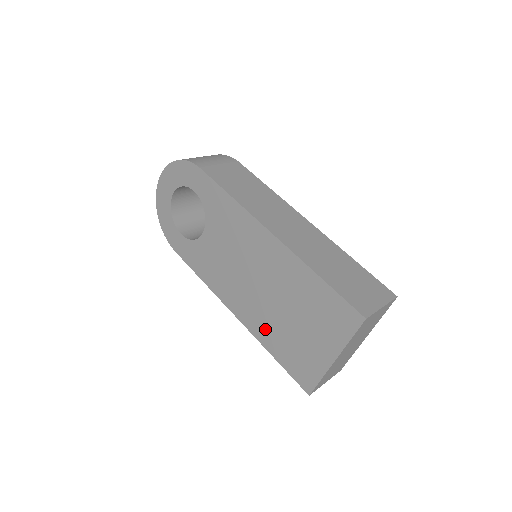
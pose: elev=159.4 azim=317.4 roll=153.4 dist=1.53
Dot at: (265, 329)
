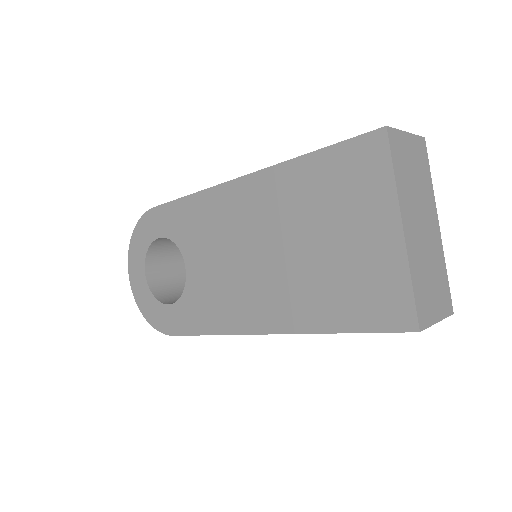
Dot at: (305, 304)
